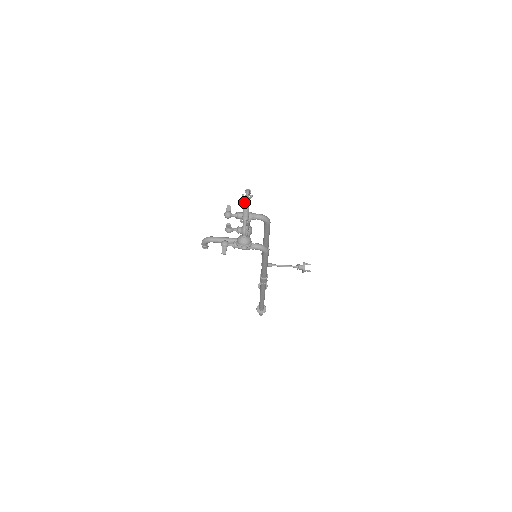
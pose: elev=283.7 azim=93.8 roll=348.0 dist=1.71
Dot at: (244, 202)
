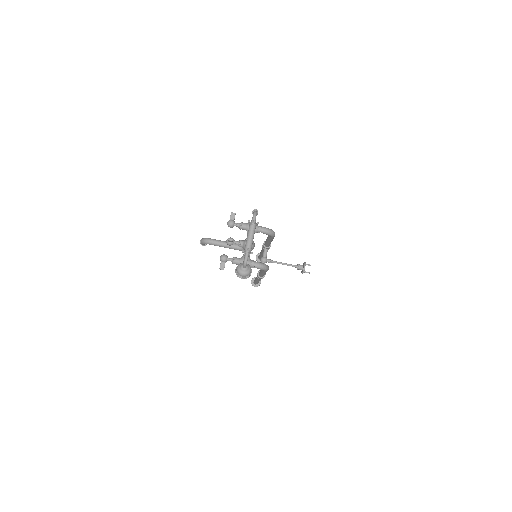
Dot at: (249, 230)
